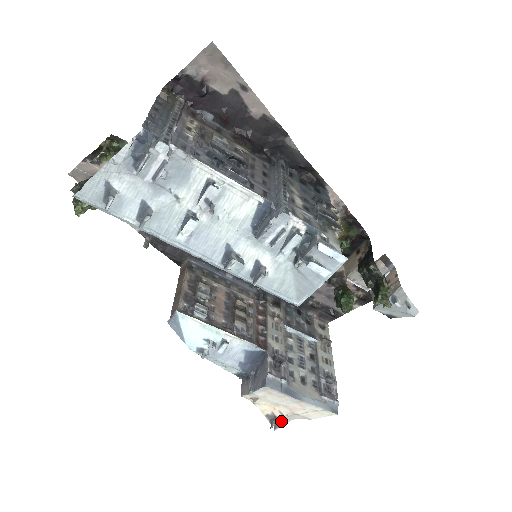
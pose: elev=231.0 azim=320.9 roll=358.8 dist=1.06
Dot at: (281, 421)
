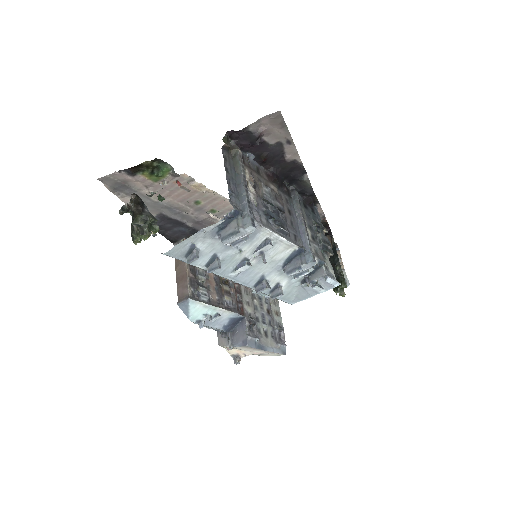
Dot at: occluded
